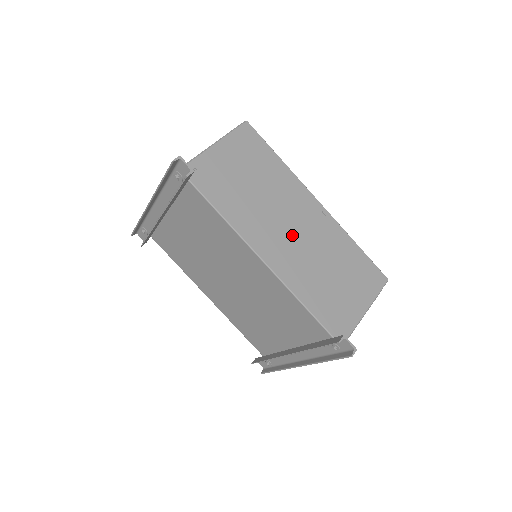
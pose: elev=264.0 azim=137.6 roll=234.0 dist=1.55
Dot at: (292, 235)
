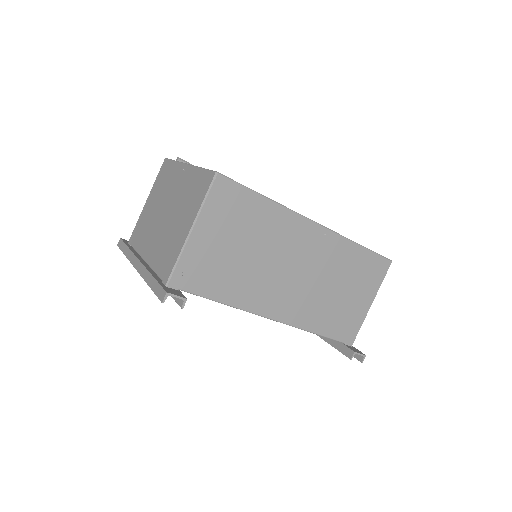
Dot at: (295, 278)
